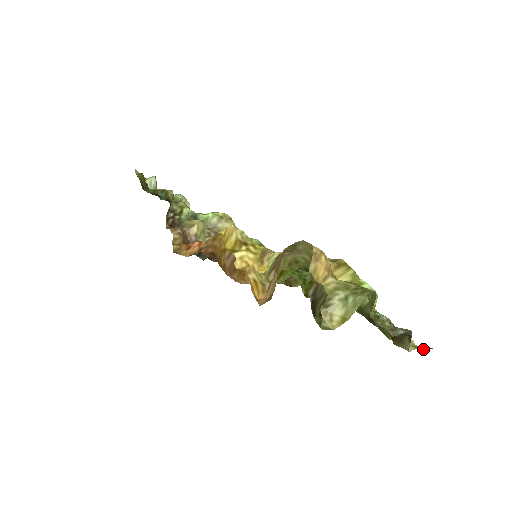
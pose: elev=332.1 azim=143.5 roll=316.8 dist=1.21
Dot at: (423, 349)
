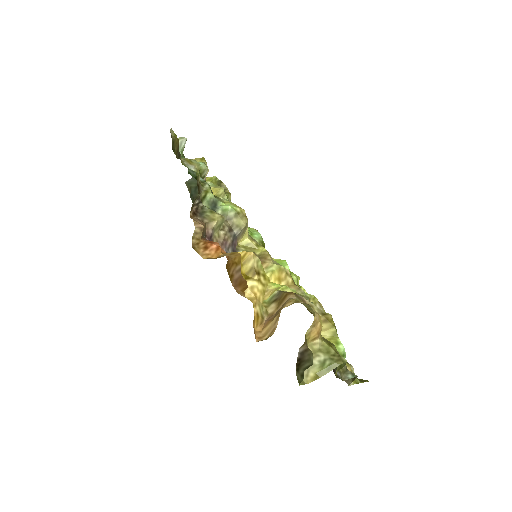
Dot at: (359, 380)
